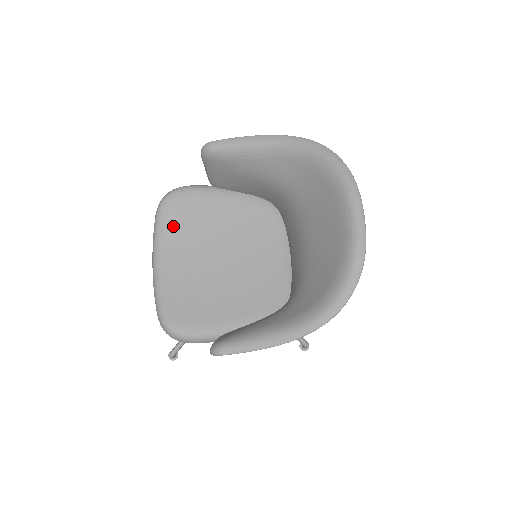
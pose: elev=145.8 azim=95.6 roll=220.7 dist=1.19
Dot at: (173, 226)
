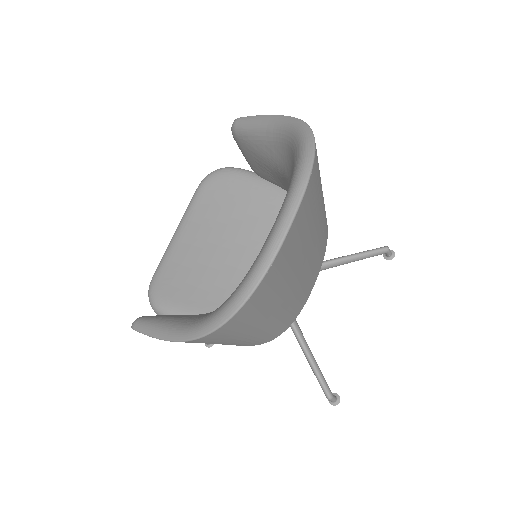
Dot at: (202, 202)
